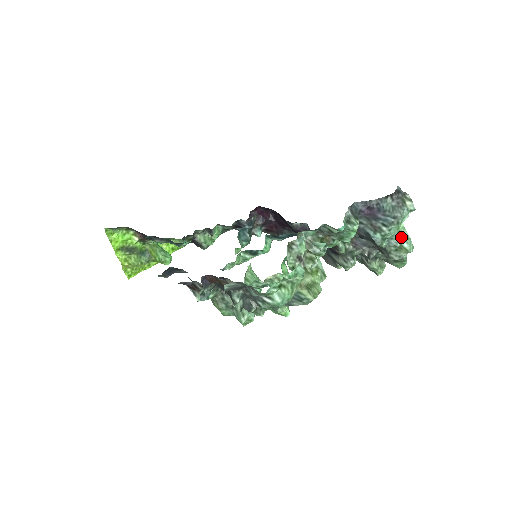
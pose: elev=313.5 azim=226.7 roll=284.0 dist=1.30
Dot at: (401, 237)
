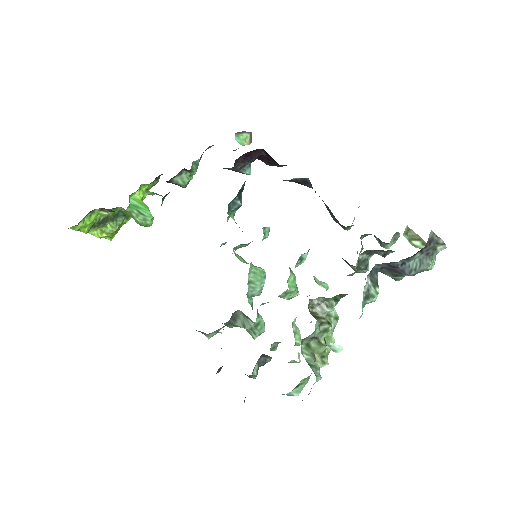
Dot at: occluded
